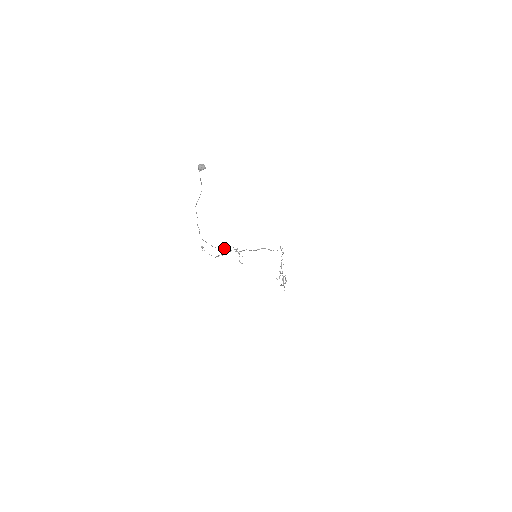
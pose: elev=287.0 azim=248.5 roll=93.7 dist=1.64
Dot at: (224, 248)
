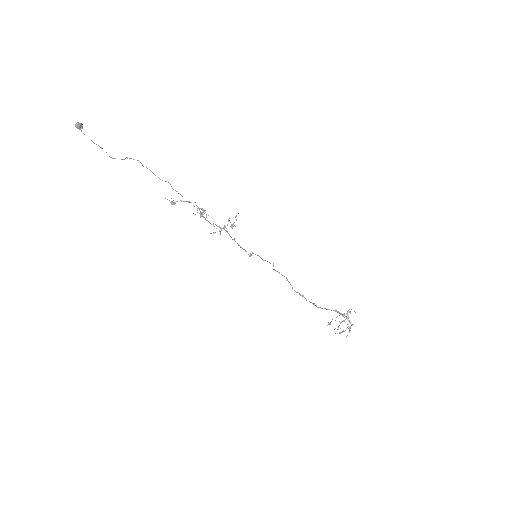
Dot at: occluded
